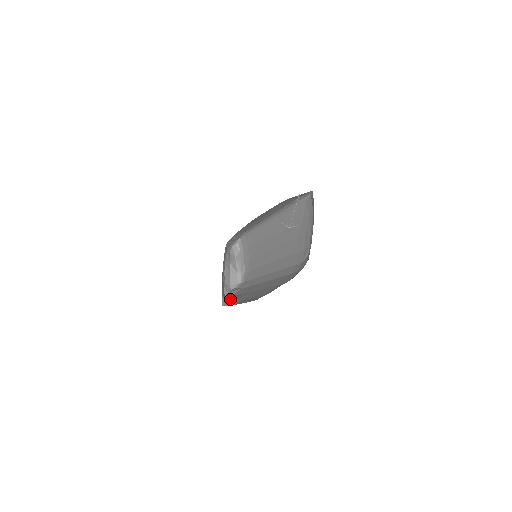
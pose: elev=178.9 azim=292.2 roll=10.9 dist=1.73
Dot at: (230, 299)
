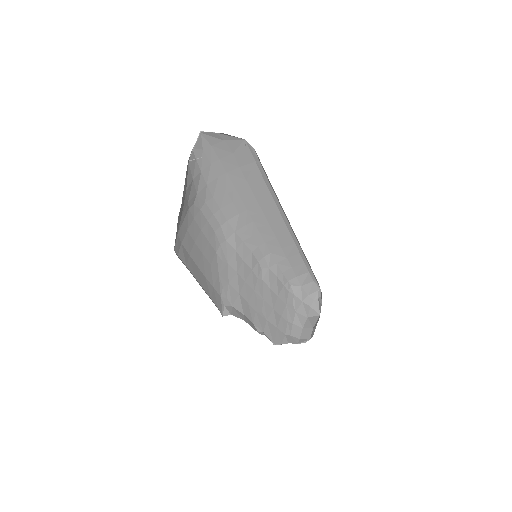
Dot at: occluded
